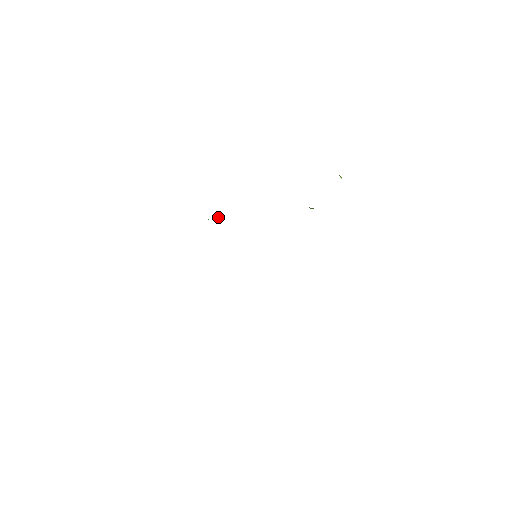
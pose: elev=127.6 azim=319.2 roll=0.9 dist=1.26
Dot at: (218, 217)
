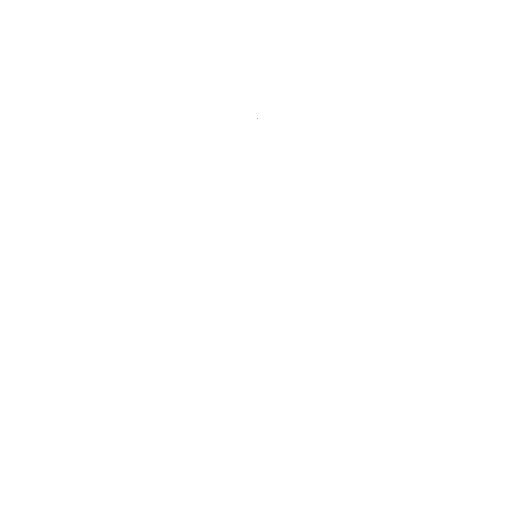
Dot at: occluded
